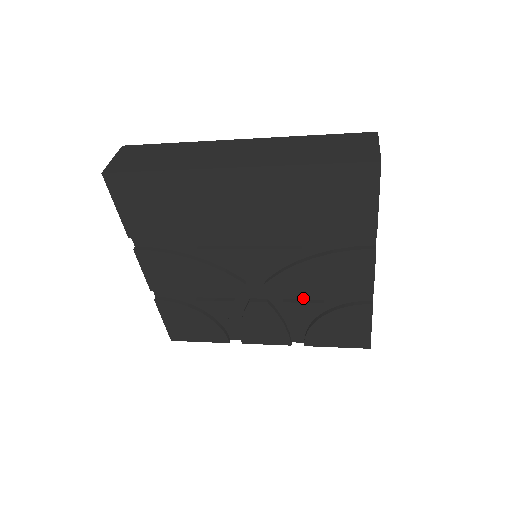
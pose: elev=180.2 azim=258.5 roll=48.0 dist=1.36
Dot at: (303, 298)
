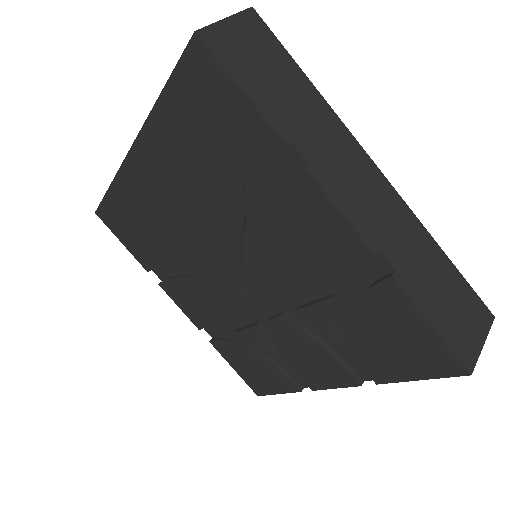
Dot at: (314, 298)
